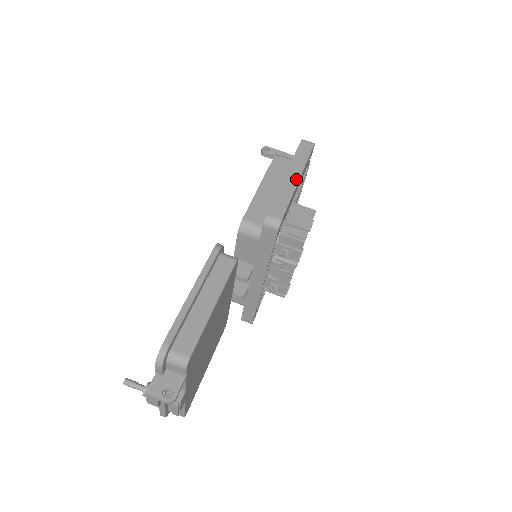
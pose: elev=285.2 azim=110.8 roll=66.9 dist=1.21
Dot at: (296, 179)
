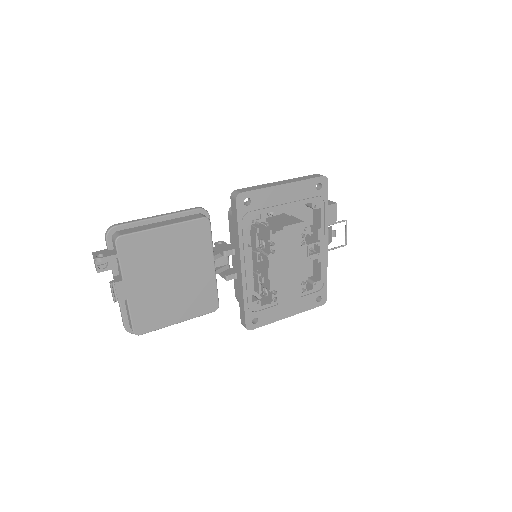
Dot at: (281, 183)
